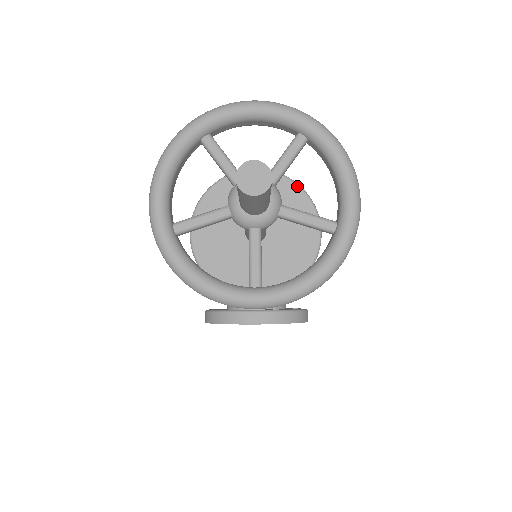
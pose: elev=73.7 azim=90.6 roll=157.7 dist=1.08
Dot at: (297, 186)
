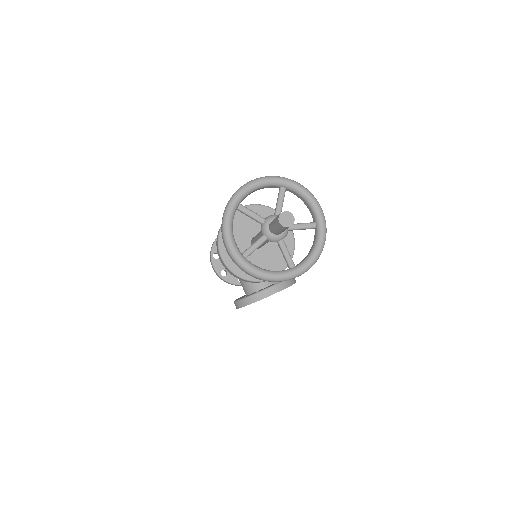
Dot at: (268, 208)
